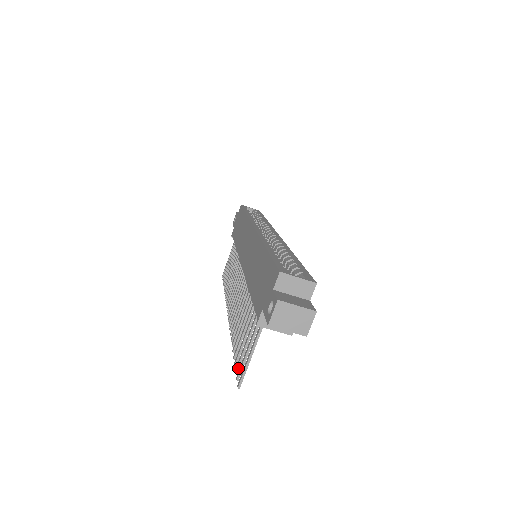
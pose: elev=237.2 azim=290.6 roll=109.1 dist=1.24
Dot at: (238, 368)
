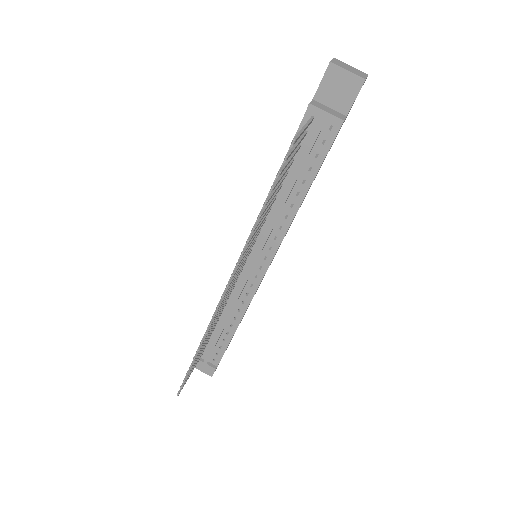
Dot at: (281, 169)
